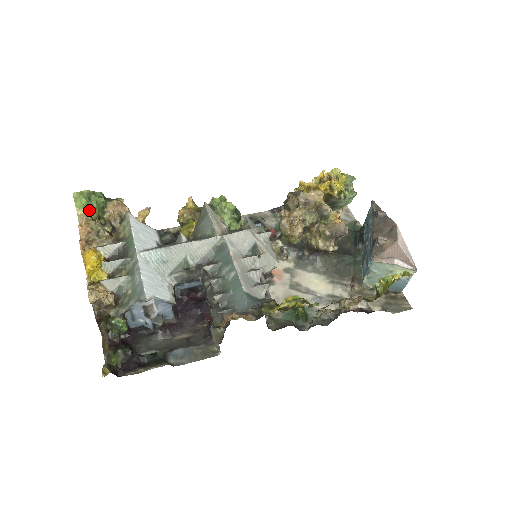
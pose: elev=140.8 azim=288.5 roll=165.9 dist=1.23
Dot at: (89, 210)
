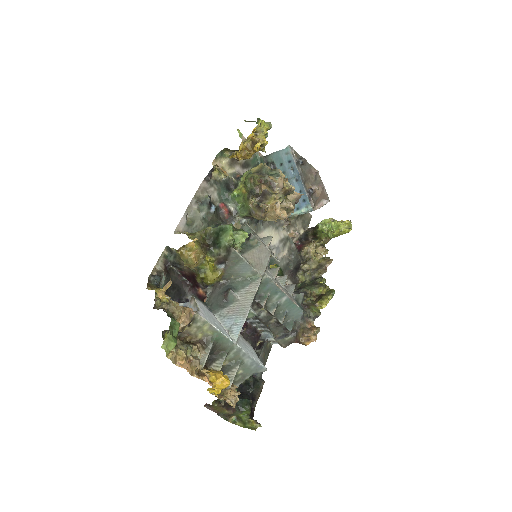
Dot at: occluded
